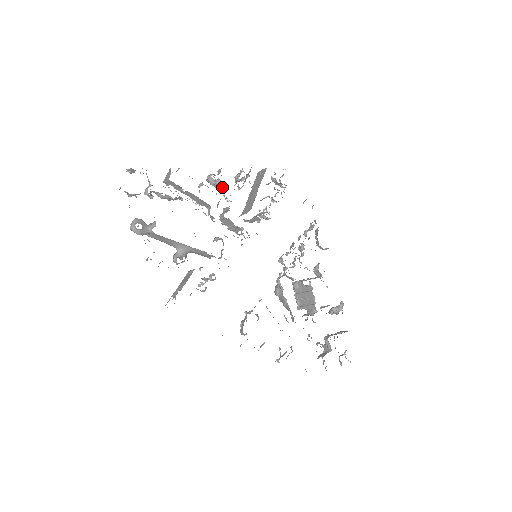
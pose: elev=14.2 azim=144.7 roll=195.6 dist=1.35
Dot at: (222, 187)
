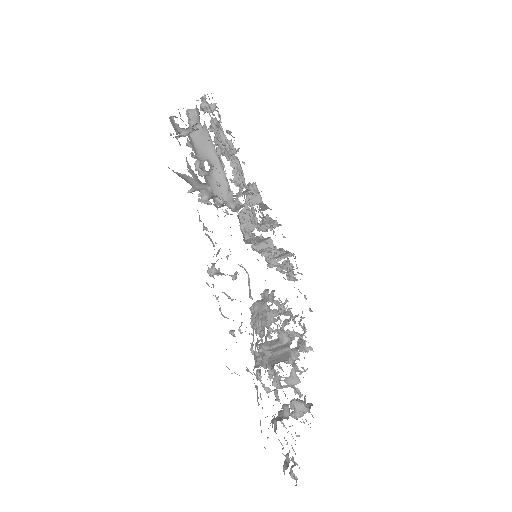
Dot at: (254, 203)
